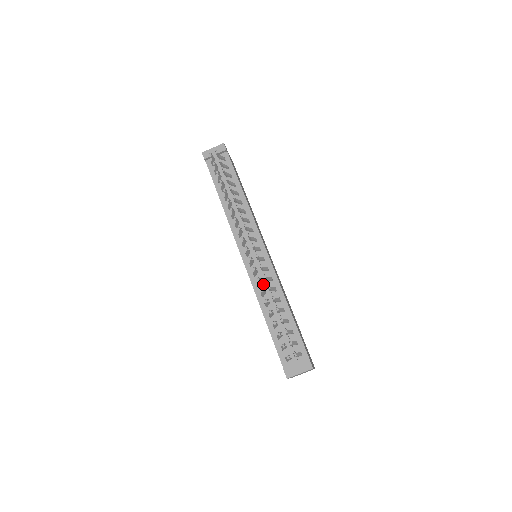
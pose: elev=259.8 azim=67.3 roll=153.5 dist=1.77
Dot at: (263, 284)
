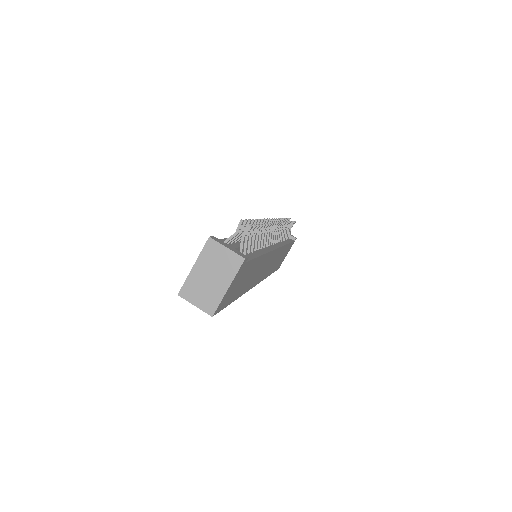
Dot at: occluded
